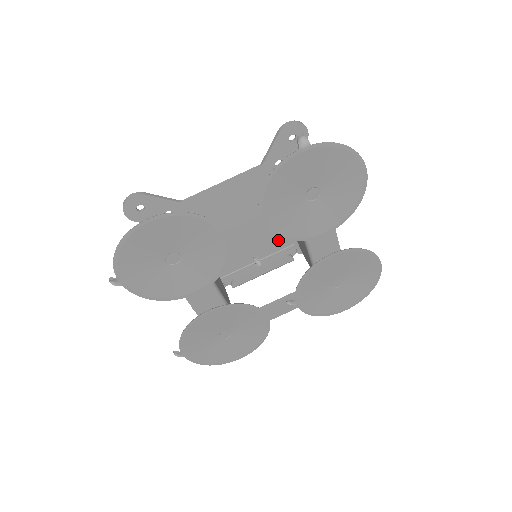
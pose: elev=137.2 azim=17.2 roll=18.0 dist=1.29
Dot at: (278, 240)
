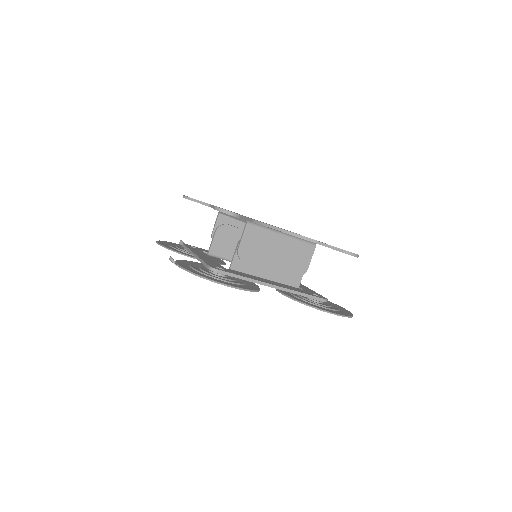
Dot at: occluded
